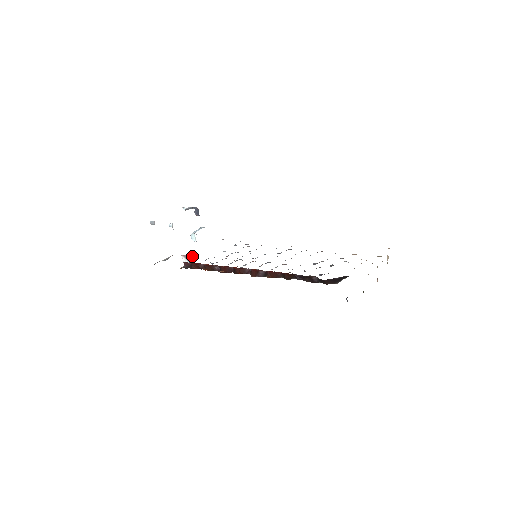
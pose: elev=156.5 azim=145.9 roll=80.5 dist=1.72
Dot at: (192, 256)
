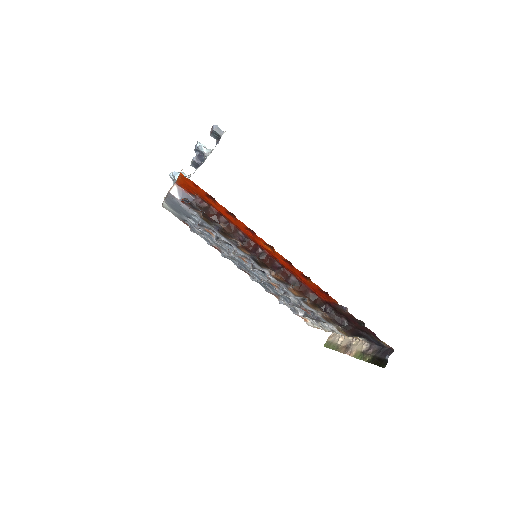
Dot at: (191, 197)
